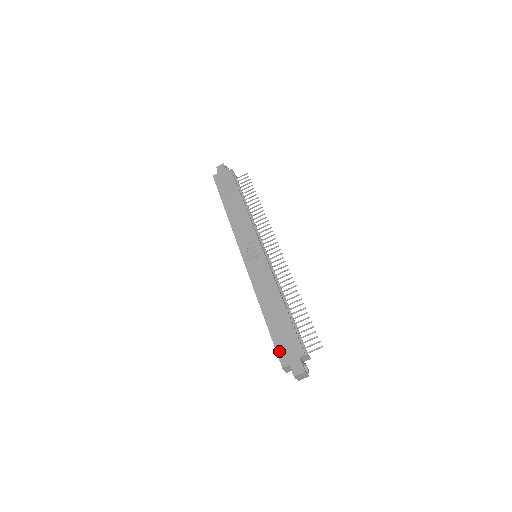
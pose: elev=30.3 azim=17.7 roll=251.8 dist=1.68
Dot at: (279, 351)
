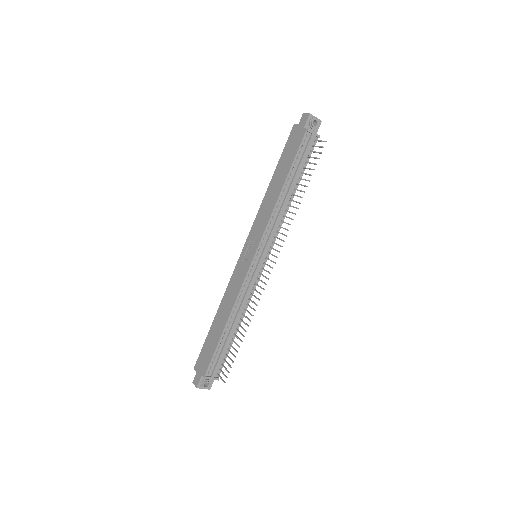
Dot at: (200, 355)
